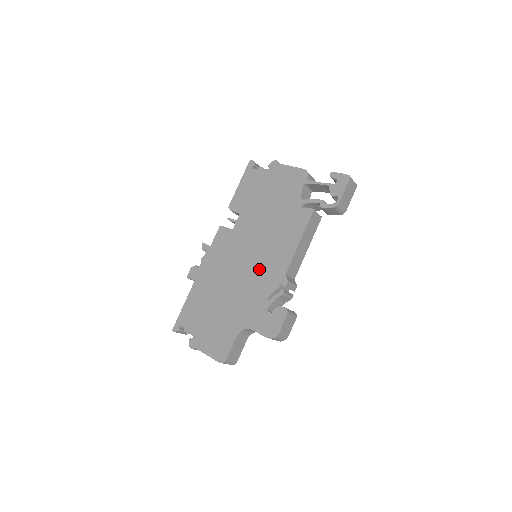
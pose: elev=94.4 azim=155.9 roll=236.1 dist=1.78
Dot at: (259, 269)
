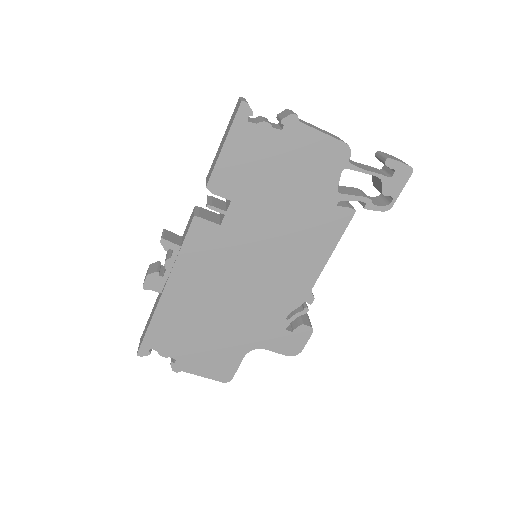
Dot at: (272, 284)
